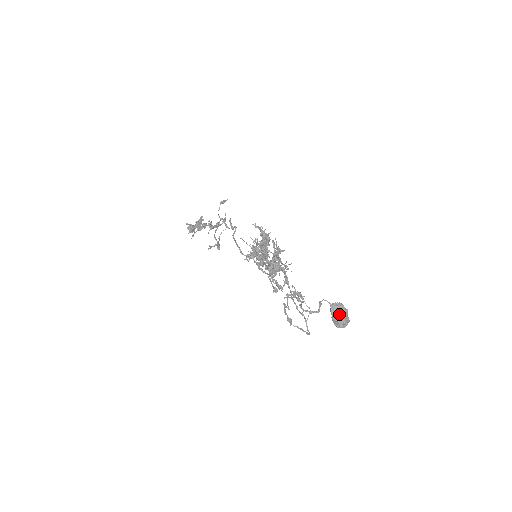
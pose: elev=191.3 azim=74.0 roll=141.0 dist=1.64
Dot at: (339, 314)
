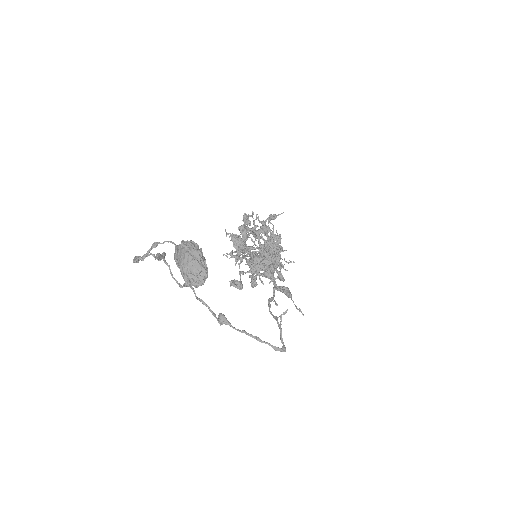
Dot at: (178, 257)
